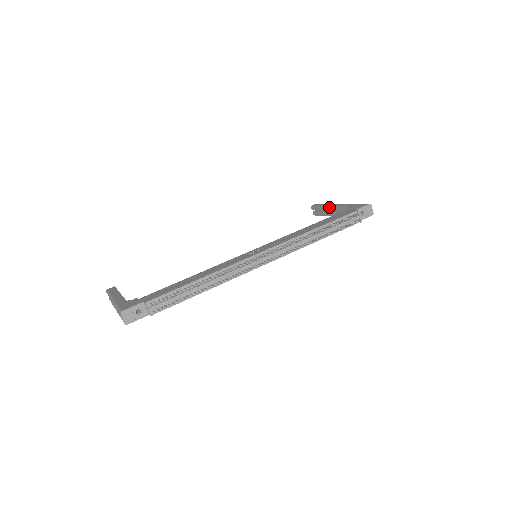
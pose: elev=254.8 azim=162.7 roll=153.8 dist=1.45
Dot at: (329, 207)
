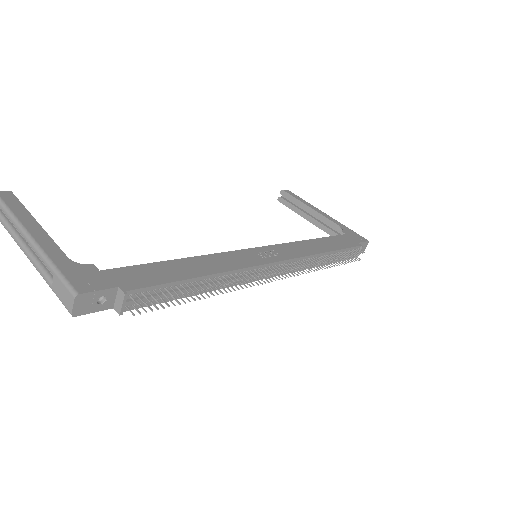
Dot at: (310, 209)
